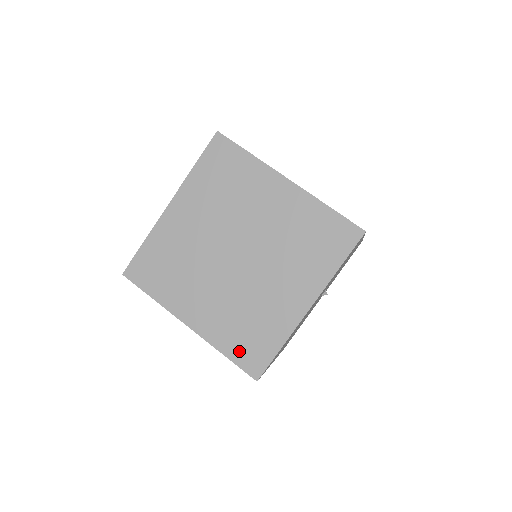
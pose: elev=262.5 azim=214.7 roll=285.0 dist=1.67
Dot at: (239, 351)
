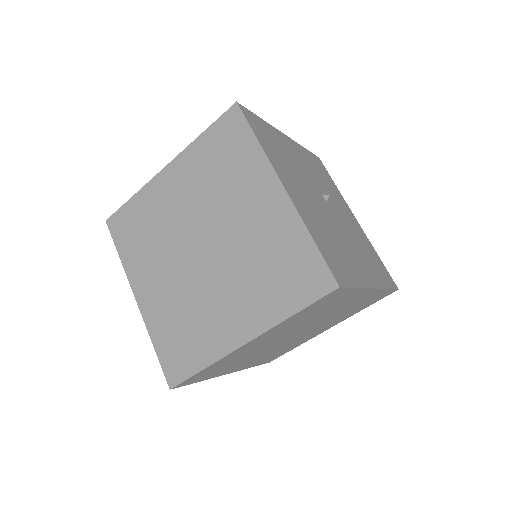
Dot at: (296, 293)
